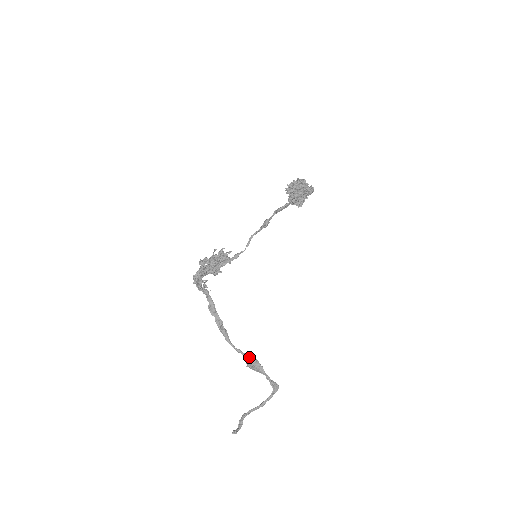
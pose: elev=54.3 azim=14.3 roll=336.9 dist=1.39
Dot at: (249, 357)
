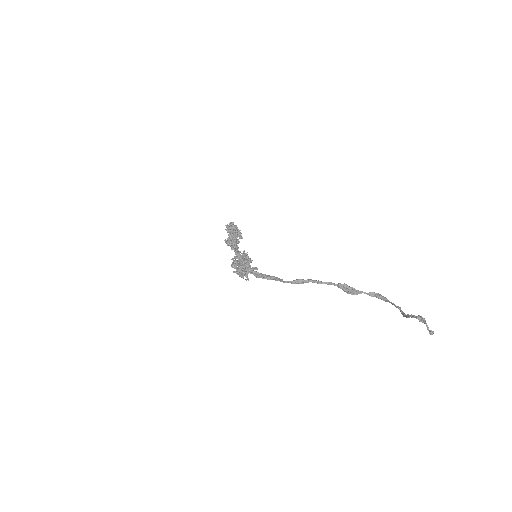
Dot at: (340, 285)
